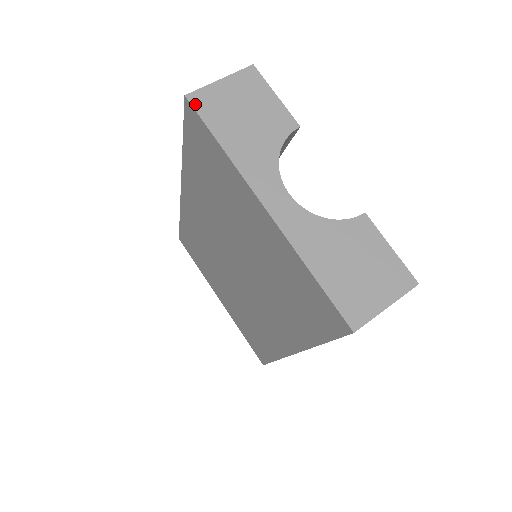
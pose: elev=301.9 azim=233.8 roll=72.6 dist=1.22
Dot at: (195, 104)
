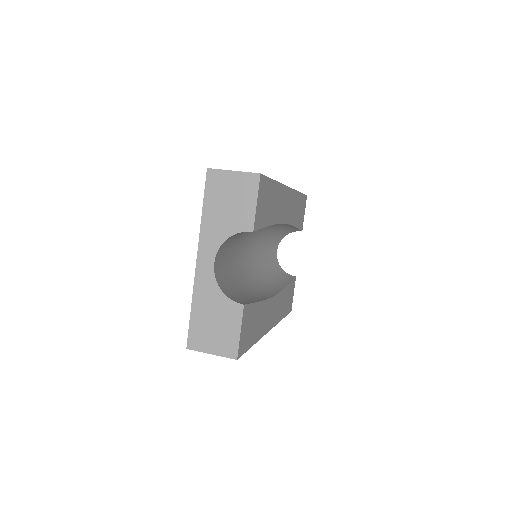
Dot at: (208, 177)
